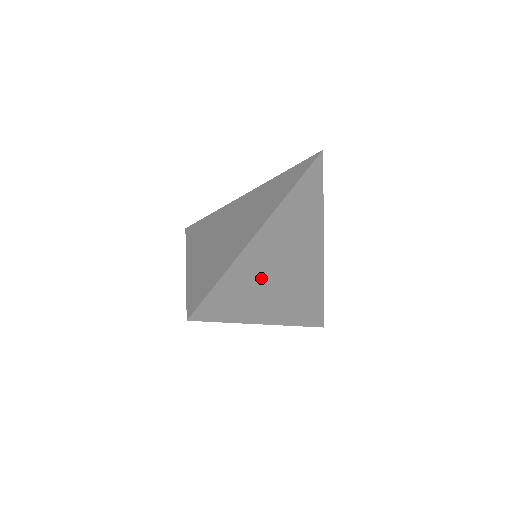
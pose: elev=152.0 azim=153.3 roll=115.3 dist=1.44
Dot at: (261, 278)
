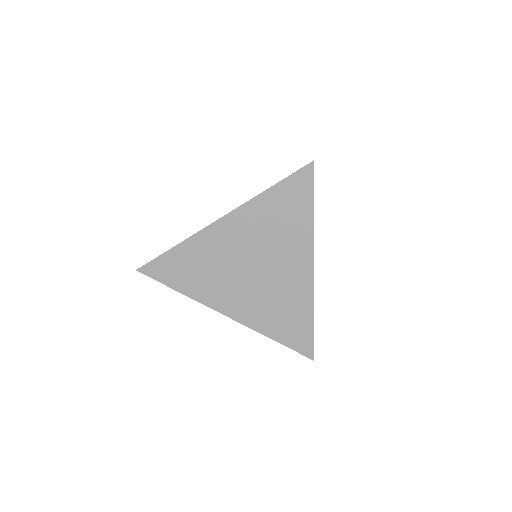
Dot at: (220, 266)
